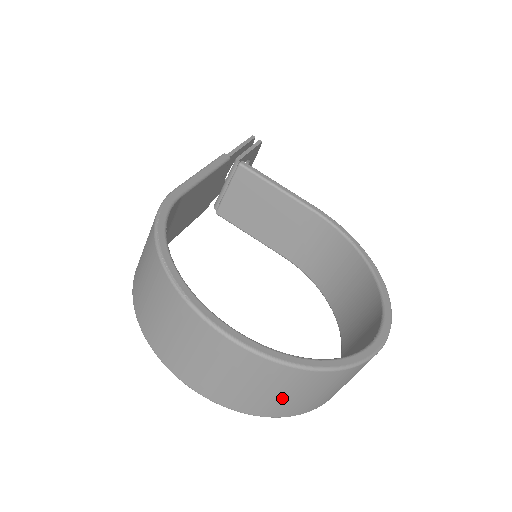
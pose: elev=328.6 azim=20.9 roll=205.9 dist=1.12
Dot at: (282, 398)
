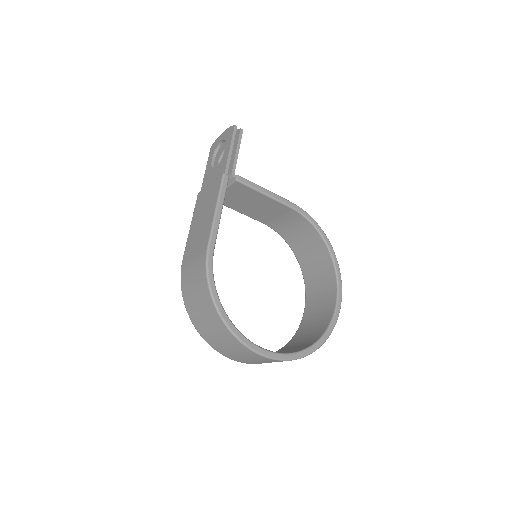
Dot at: occluded
